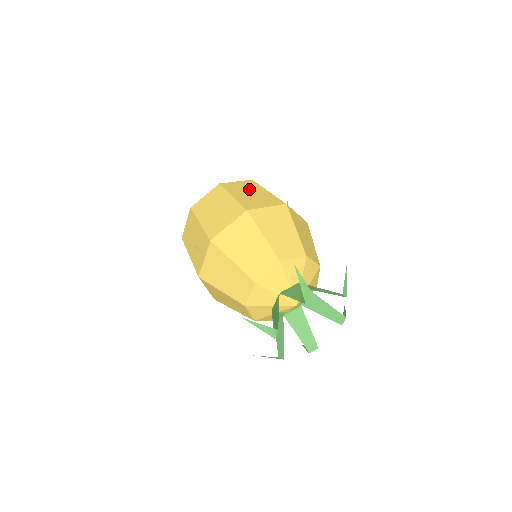
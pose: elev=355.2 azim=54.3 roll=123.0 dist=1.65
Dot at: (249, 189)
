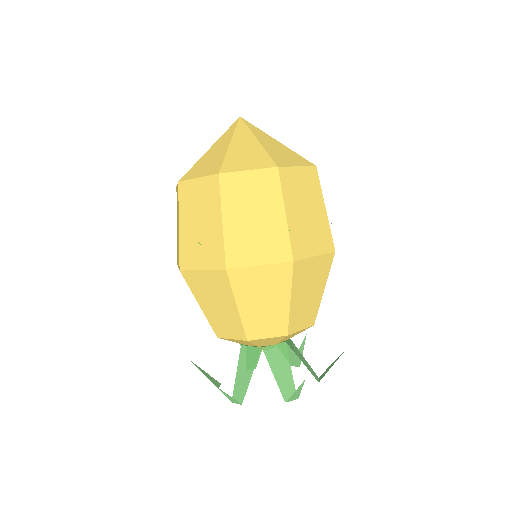
Dot at: (308, 197)
